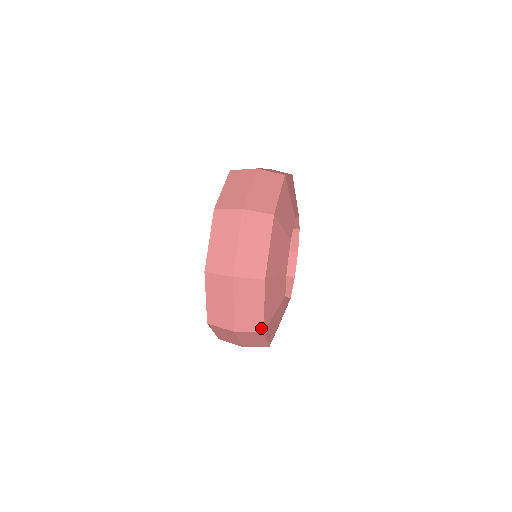
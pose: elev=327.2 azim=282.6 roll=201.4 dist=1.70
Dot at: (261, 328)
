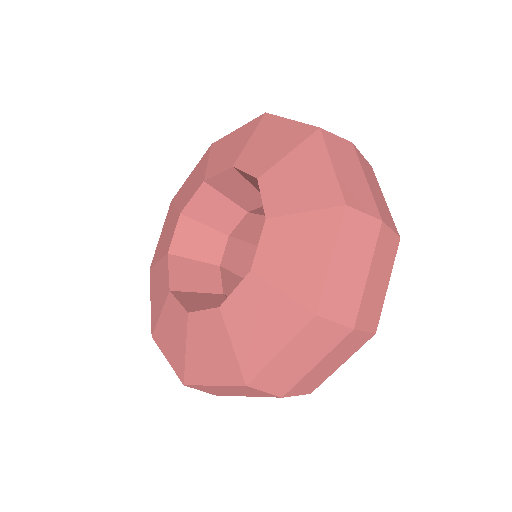
Dot at: (396, 230)
